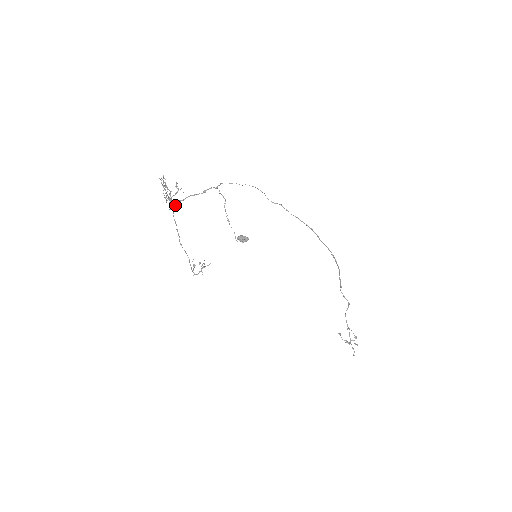
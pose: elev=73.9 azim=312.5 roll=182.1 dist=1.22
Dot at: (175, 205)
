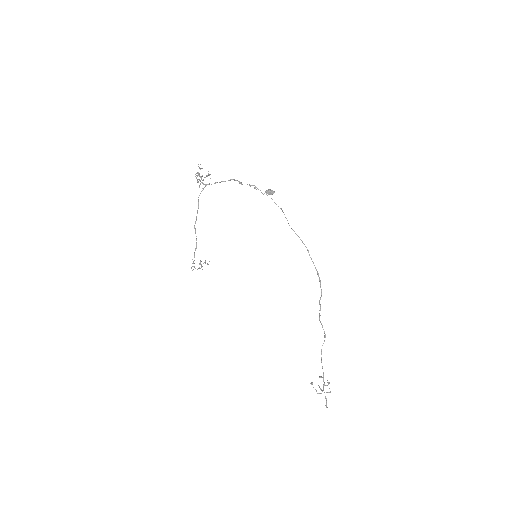
Dot at: (204, 187)
